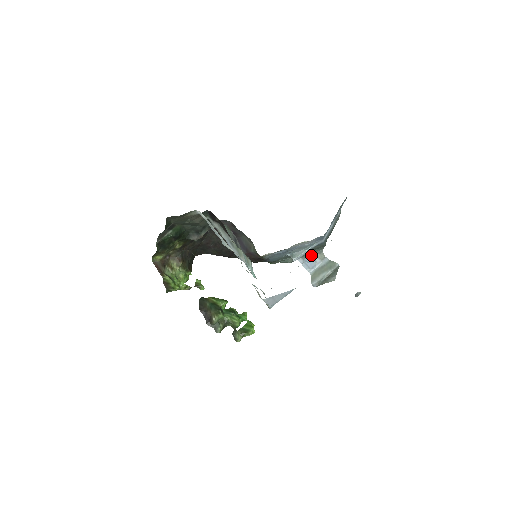
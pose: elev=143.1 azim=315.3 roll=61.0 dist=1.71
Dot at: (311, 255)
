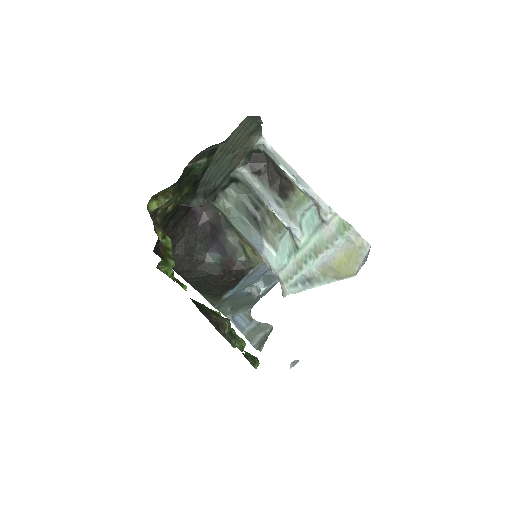
Dot at: (239, 314)
